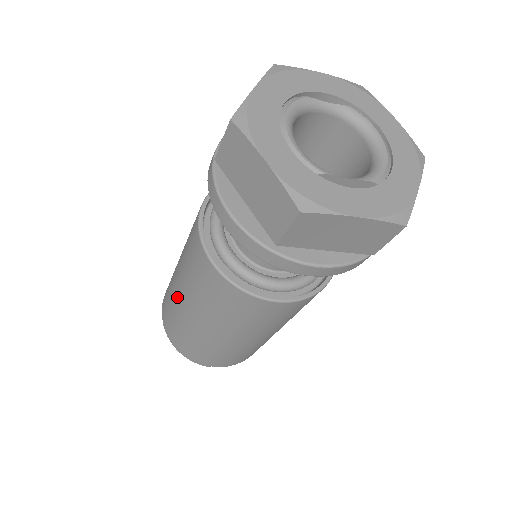
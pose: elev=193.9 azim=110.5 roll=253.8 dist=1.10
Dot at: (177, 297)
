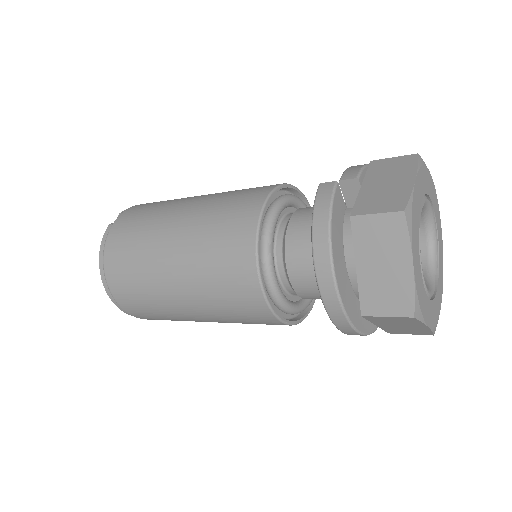
Dot at: (185, 316)
